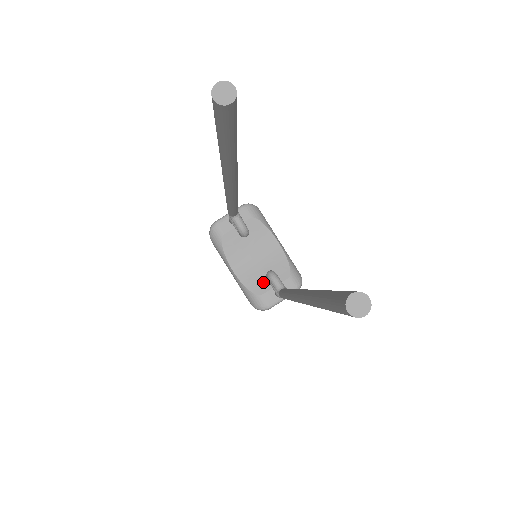
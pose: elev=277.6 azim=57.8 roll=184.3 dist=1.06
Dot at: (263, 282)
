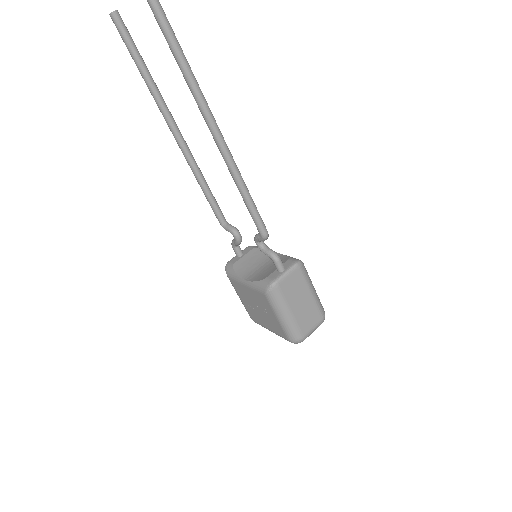
Dot at: (268, 272)
